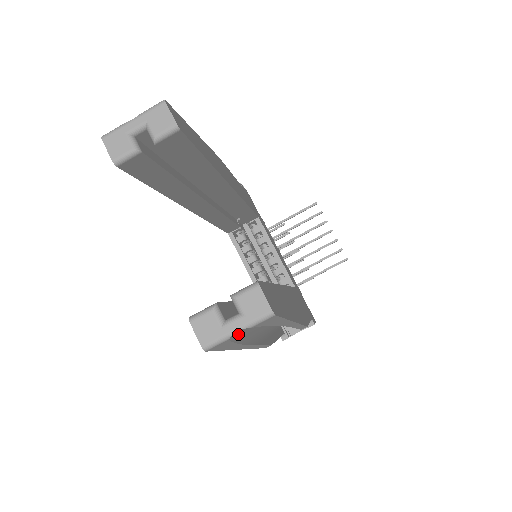
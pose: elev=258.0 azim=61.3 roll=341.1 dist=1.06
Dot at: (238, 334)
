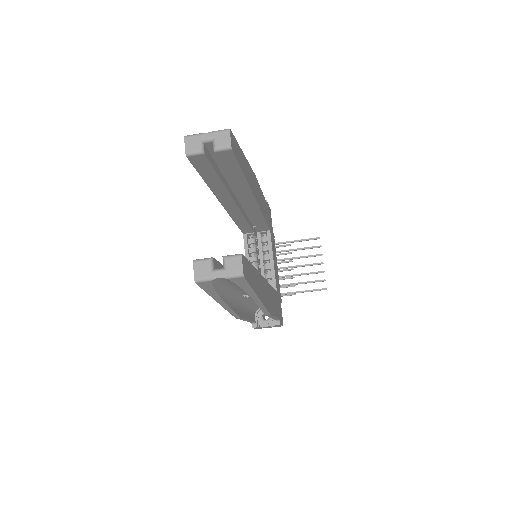
Dot at: (219, 284)
